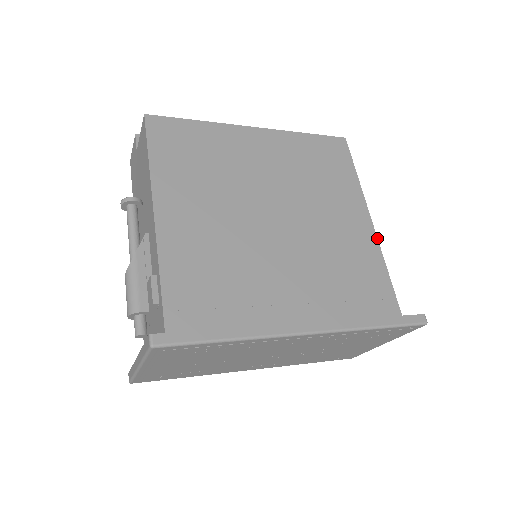
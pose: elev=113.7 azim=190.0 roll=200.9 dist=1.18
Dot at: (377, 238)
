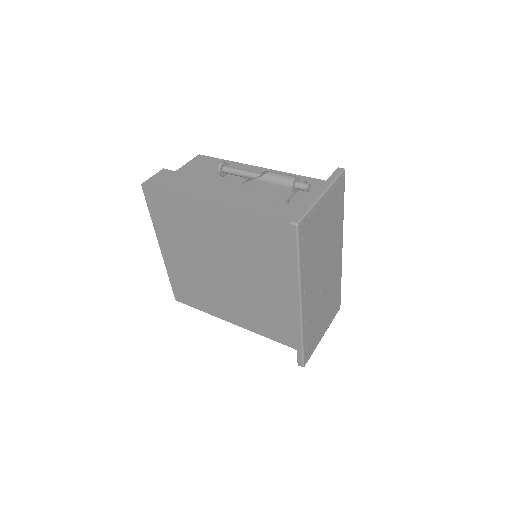
Dot at: occluded
